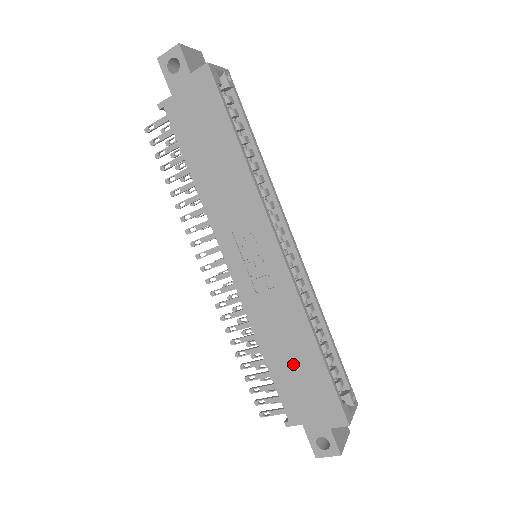
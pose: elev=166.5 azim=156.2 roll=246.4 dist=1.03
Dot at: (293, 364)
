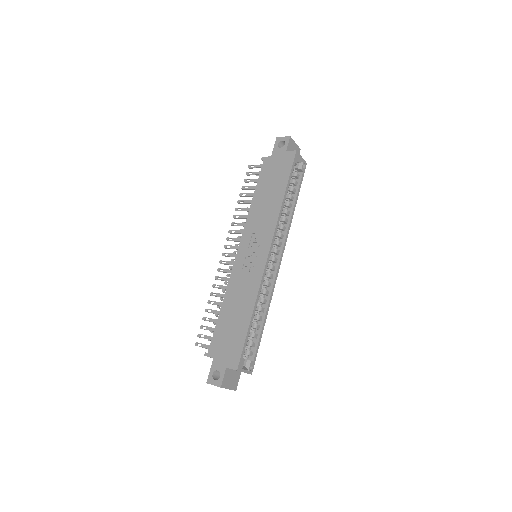
Dot at: (233, 319)
